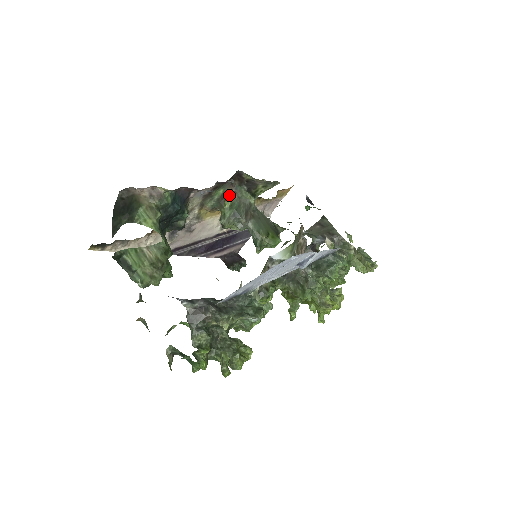
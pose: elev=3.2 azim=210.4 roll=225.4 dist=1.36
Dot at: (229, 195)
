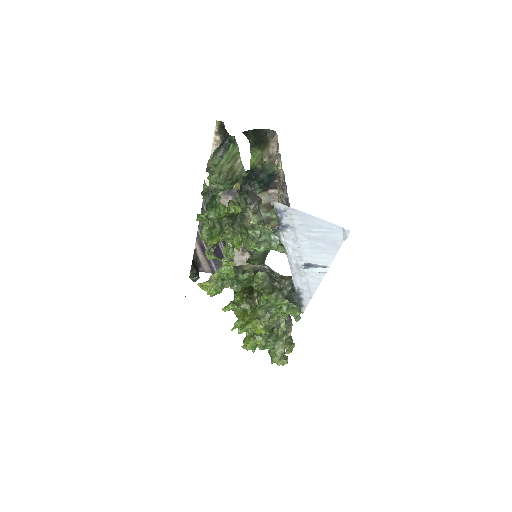
Dot at: (272, 225)
